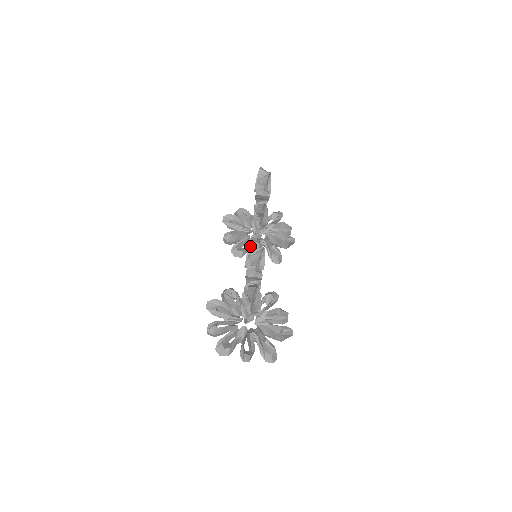
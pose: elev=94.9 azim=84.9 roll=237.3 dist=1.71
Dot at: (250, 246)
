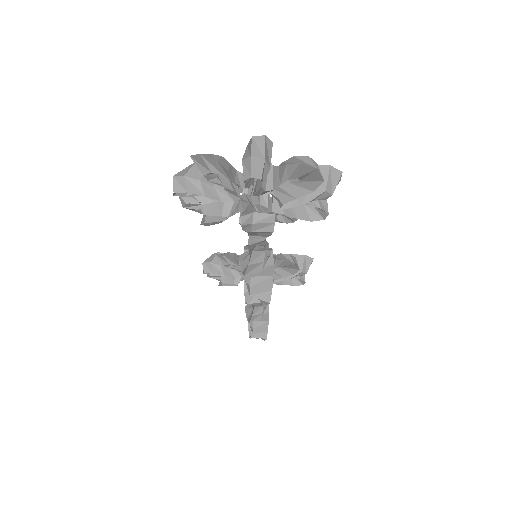
Dot at: occluded
